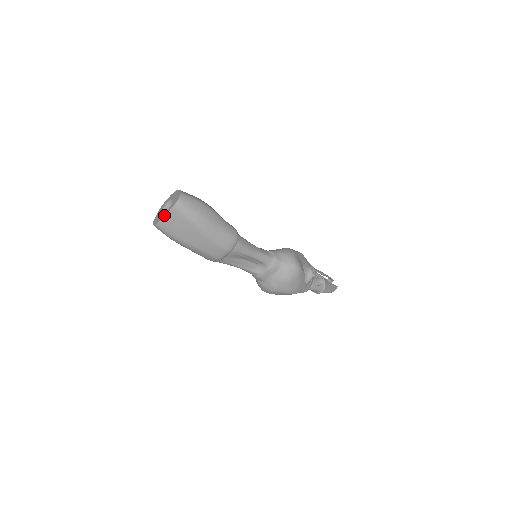
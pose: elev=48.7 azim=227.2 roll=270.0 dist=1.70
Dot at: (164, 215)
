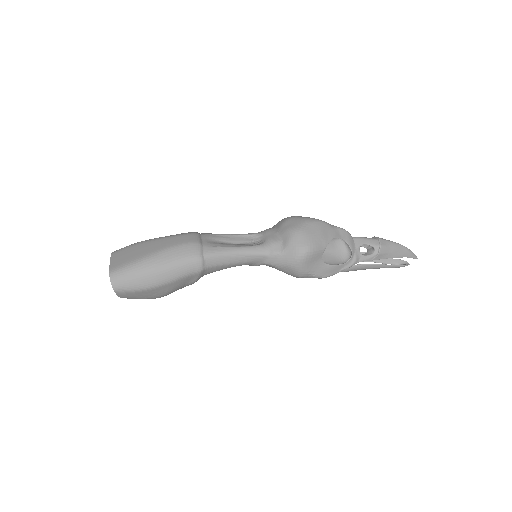
Dot at: occluded
